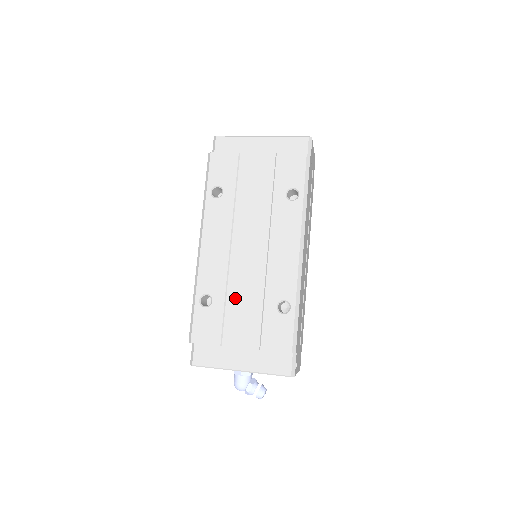
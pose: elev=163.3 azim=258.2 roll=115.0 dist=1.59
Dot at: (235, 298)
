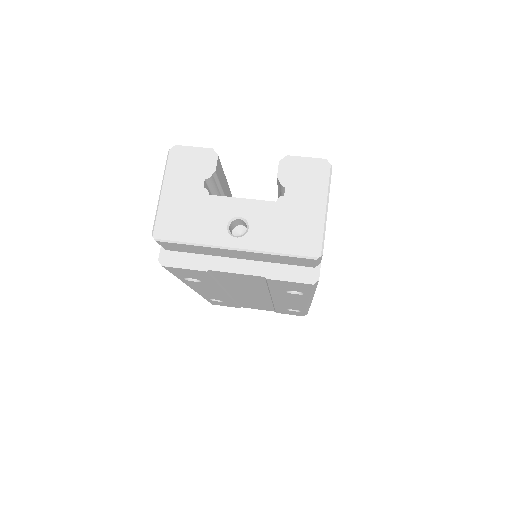
Dot at: occluded
